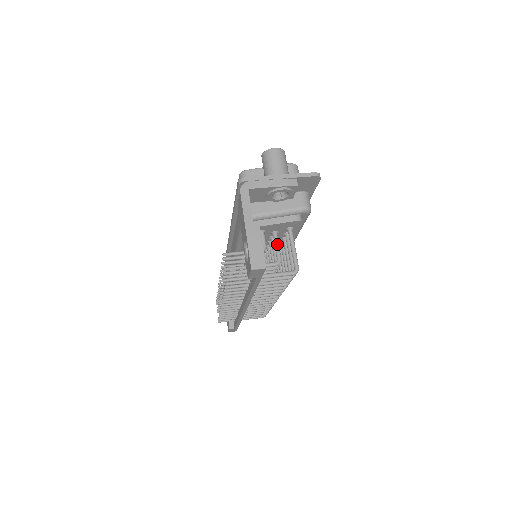
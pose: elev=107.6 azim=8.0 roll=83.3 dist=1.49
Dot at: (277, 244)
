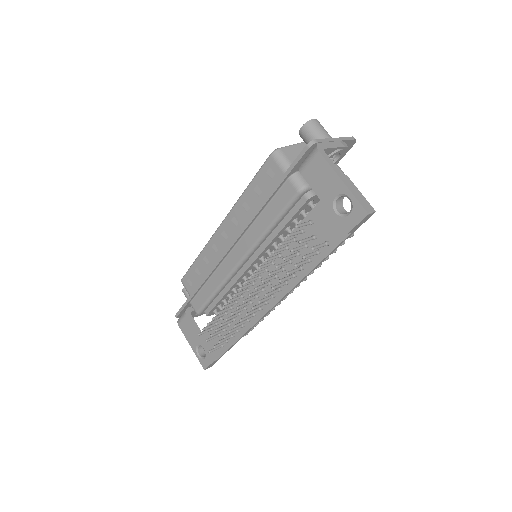
Dot at: occluded
